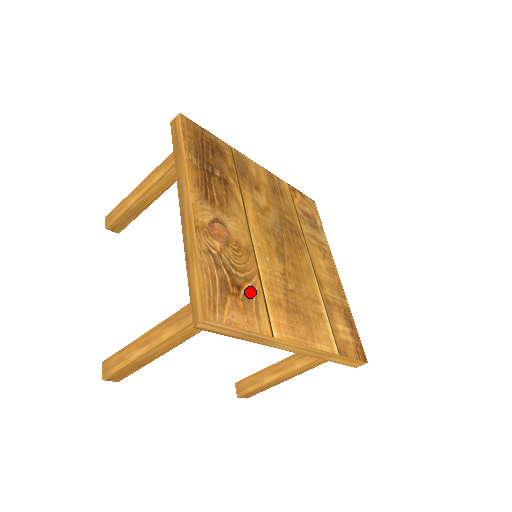
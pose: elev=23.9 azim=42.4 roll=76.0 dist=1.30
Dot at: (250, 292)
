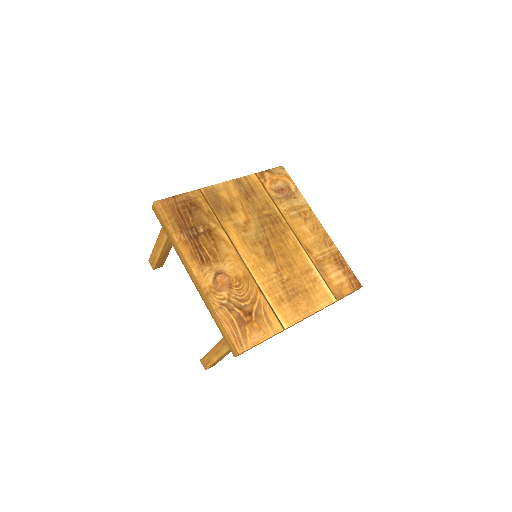
Dot at: (258, 310)
